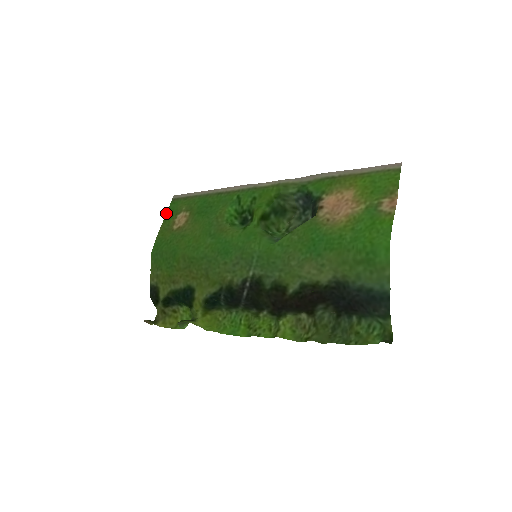
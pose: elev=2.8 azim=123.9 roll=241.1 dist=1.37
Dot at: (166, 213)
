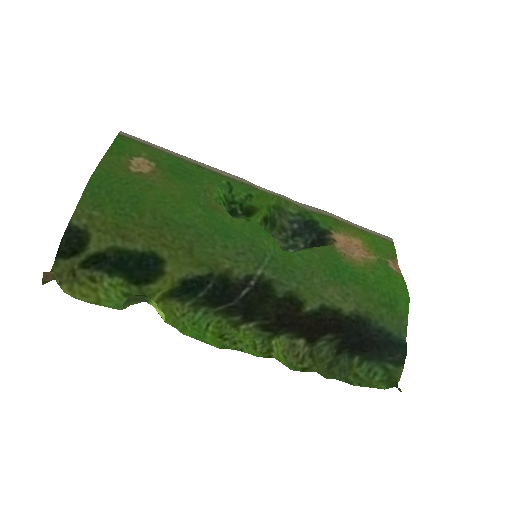
Dot at: (111, 144)
